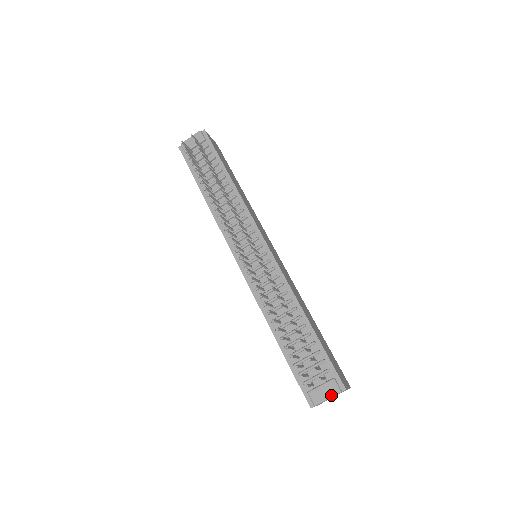
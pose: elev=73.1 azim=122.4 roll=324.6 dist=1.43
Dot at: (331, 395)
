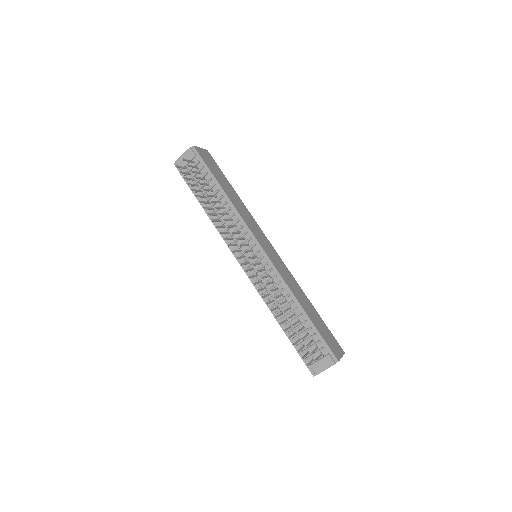
Dot at: (327, 367)
